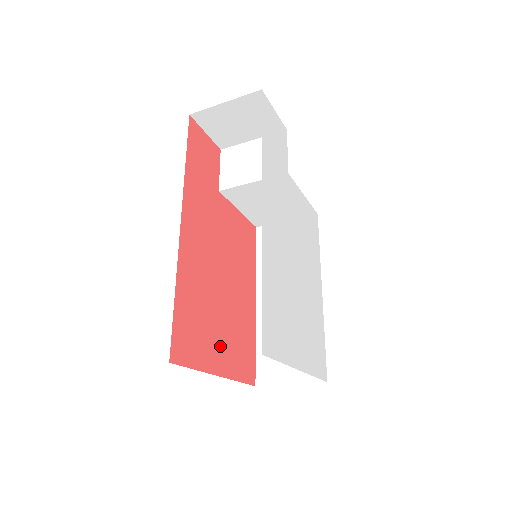
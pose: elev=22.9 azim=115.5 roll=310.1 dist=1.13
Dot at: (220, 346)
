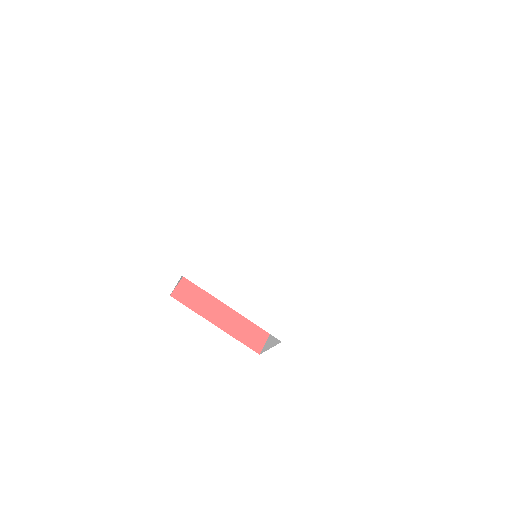
Dot at: (225, 310)
